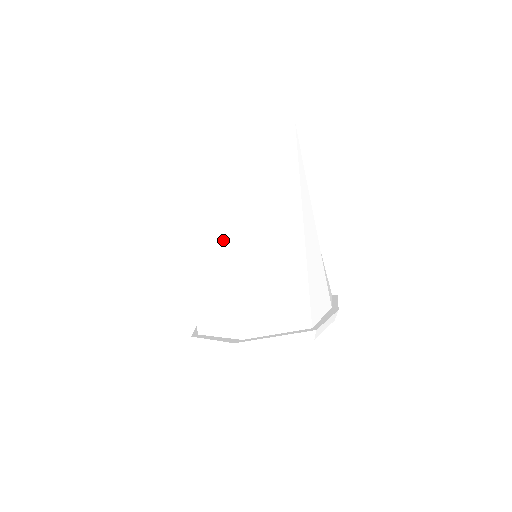
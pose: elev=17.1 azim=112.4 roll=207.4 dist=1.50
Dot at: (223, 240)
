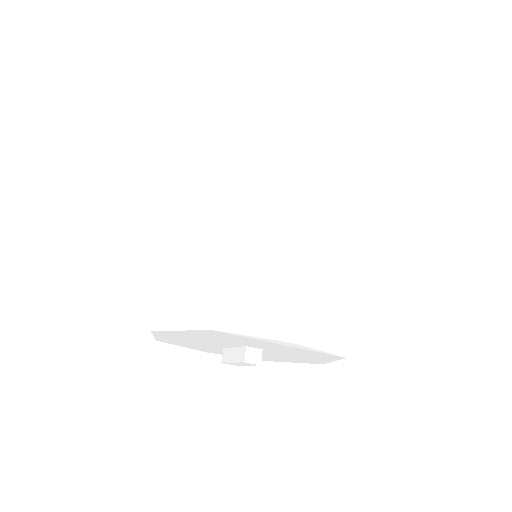
Dot at: (180, 197)
